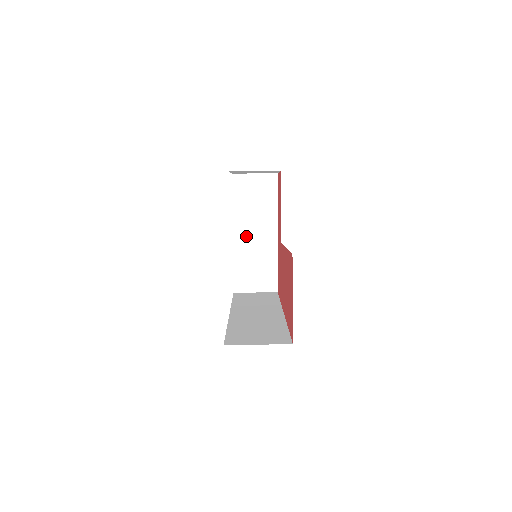
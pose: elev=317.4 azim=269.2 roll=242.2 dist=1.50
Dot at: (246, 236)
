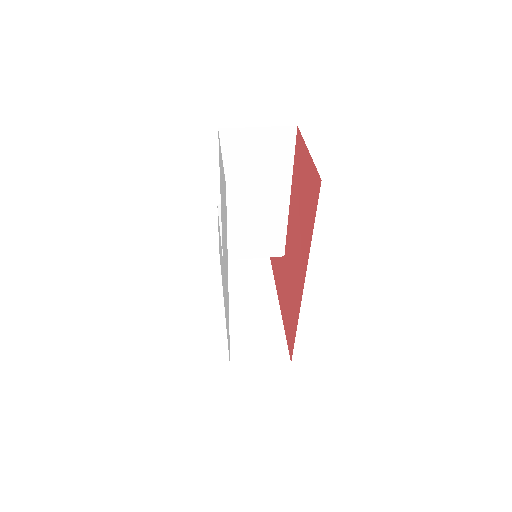
Dot at: (241, 304)
